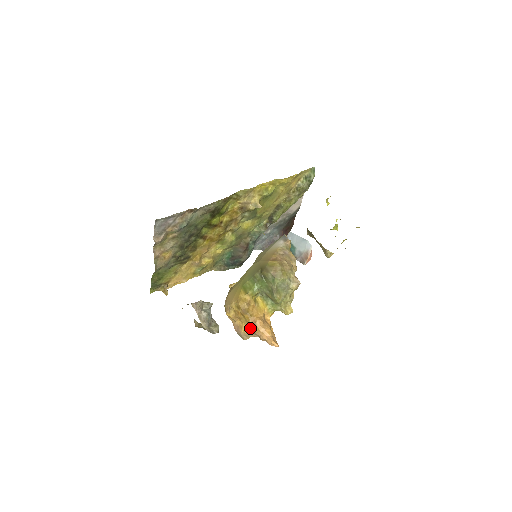
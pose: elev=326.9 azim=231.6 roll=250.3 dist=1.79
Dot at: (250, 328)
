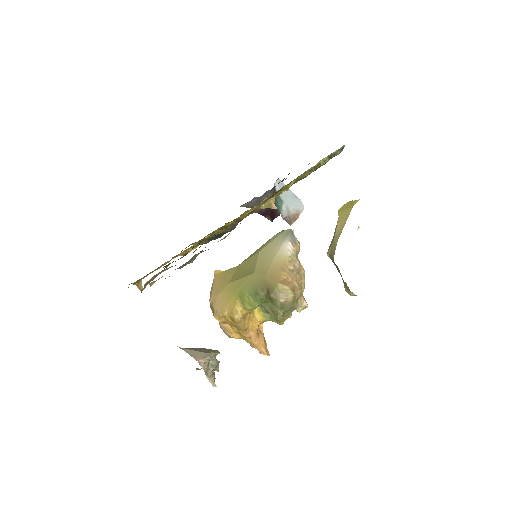
Dot at: (242, 337)
